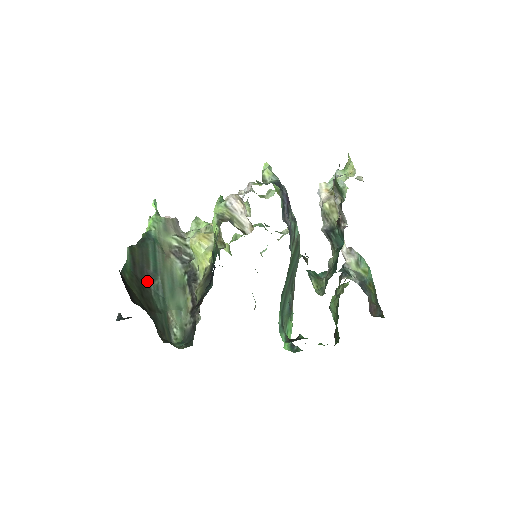
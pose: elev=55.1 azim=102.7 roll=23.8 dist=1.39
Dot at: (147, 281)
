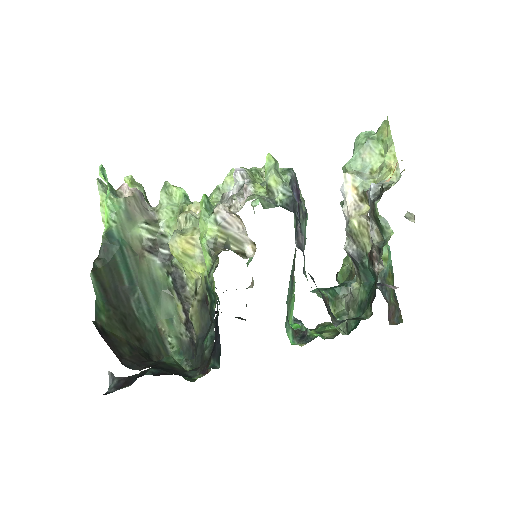
Dot at: (125, 301)
